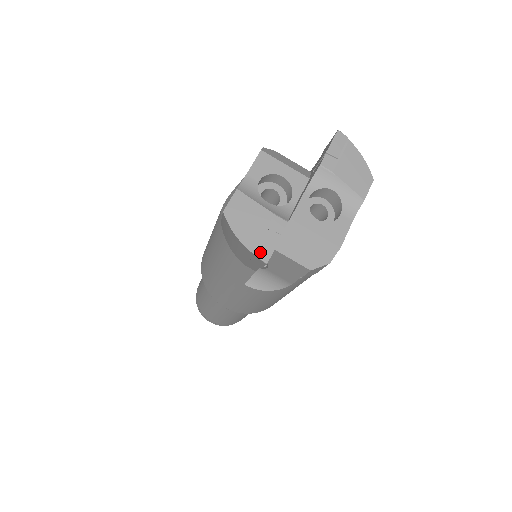
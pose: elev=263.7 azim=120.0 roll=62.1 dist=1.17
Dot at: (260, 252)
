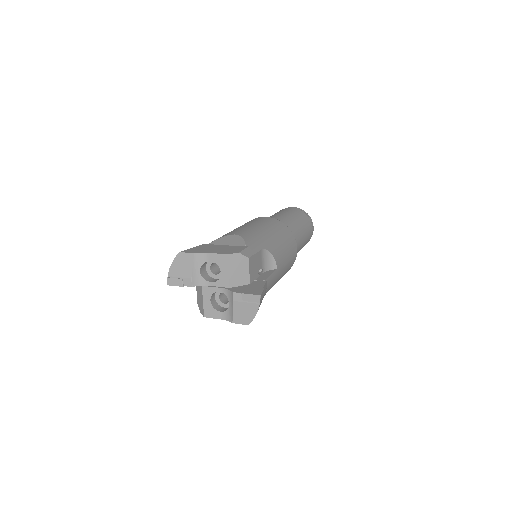
Dot at: (170, 279)
